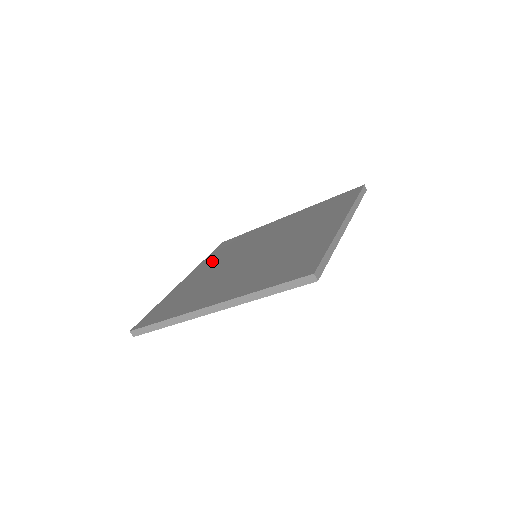
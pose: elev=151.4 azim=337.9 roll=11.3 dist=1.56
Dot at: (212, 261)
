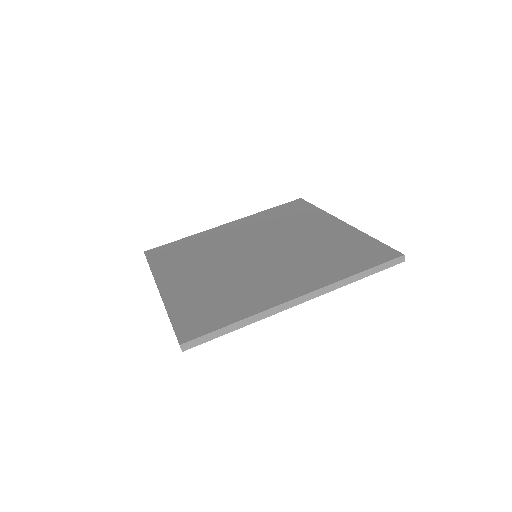
Dot at: (178, 267)
